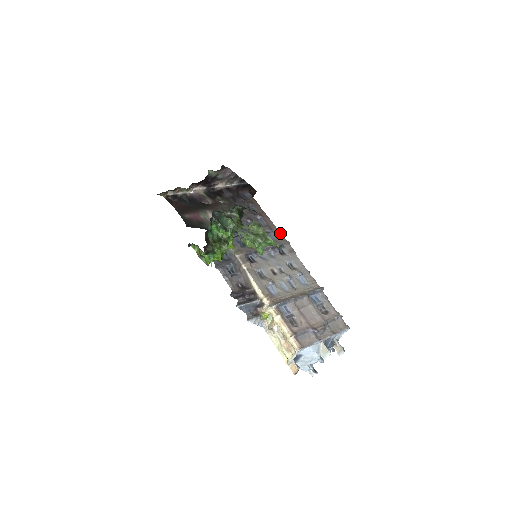
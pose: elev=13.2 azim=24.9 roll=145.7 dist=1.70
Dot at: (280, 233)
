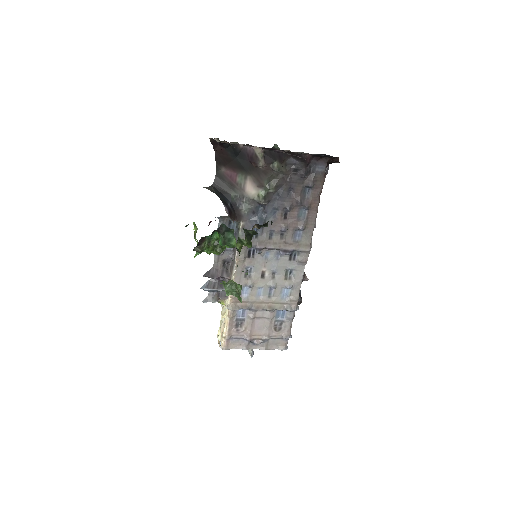
Dot at: (312, 234)
